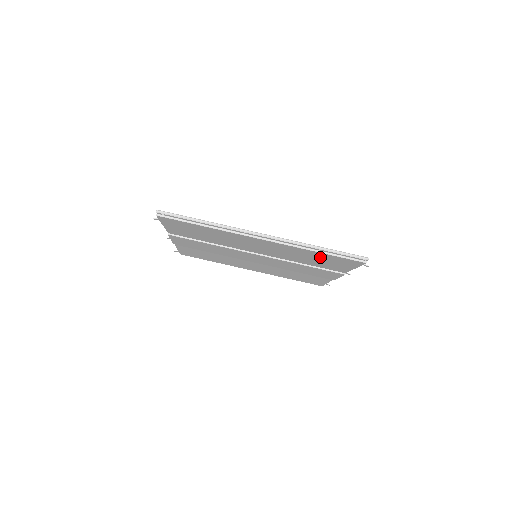
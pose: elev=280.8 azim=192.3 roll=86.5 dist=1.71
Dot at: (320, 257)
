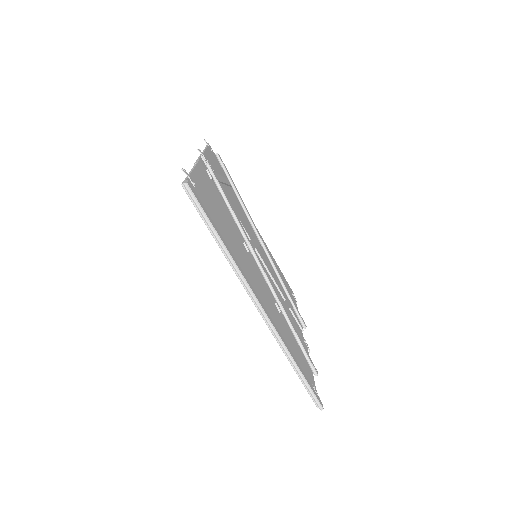
Dot at: occluded
